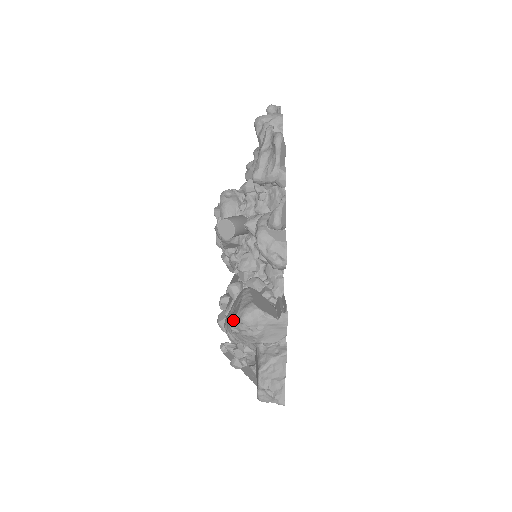
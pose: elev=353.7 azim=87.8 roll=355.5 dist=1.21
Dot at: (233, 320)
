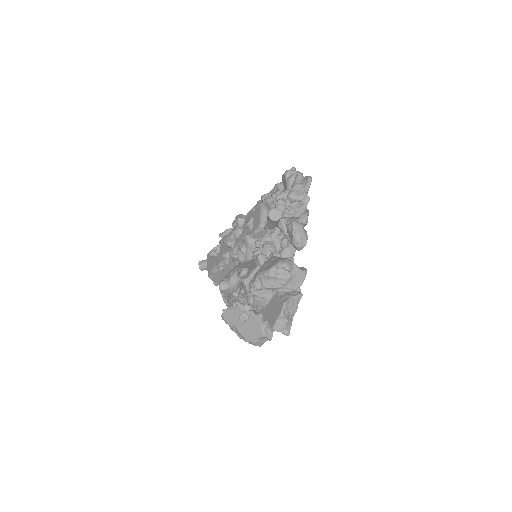
Dot at: (275, 266)
